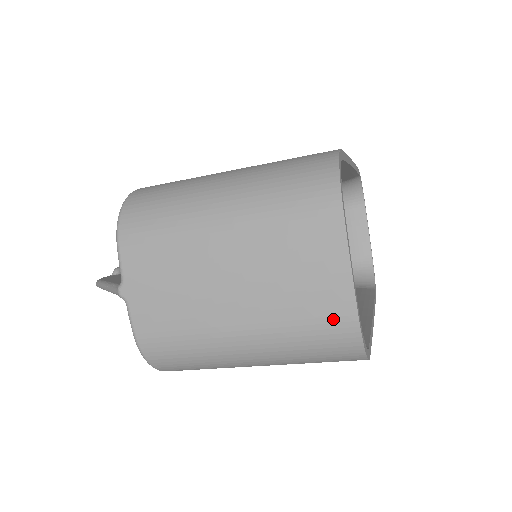
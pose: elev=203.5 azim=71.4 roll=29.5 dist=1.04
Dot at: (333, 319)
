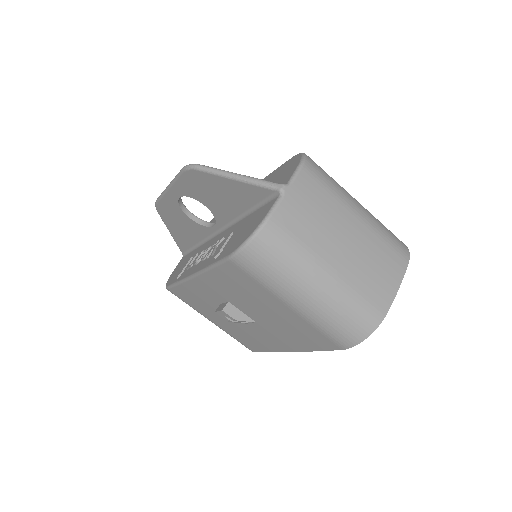
Dot at: (376, 305)
